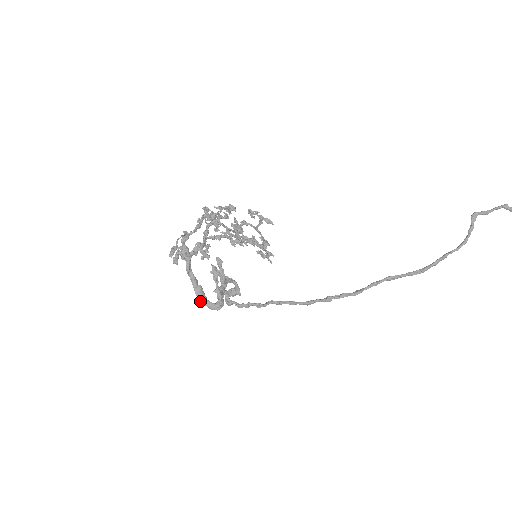
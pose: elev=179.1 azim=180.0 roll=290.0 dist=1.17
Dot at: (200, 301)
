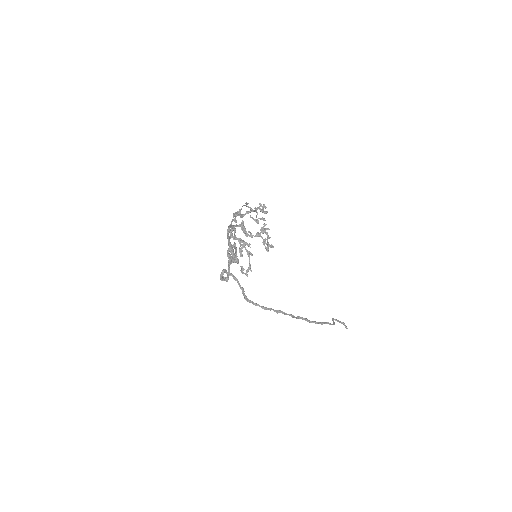
Dot at: (230, 249)
